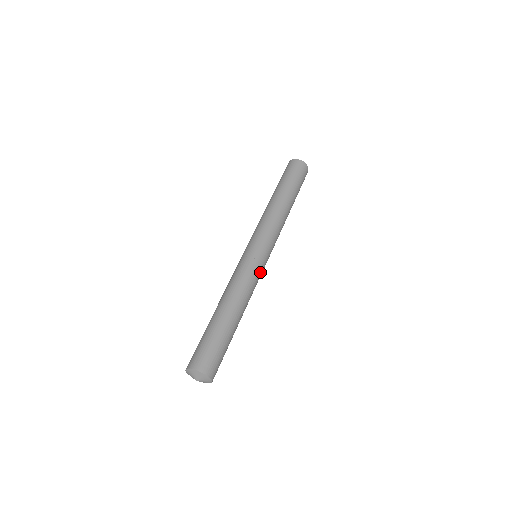
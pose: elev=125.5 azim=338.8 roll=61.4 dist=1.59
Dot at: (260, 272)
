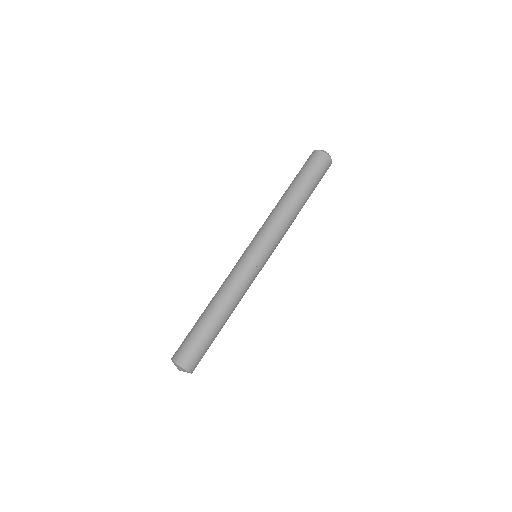
Dot at: (252, 272)
